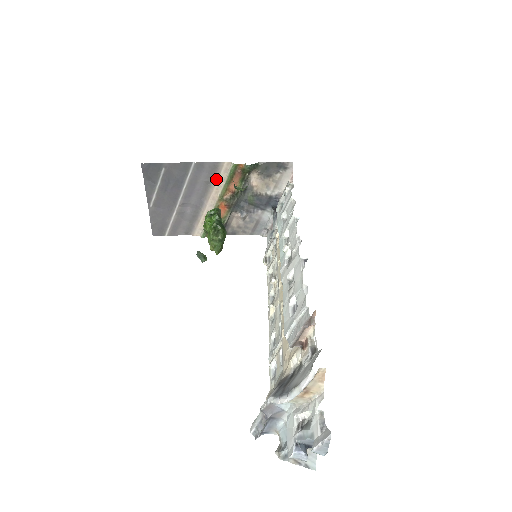
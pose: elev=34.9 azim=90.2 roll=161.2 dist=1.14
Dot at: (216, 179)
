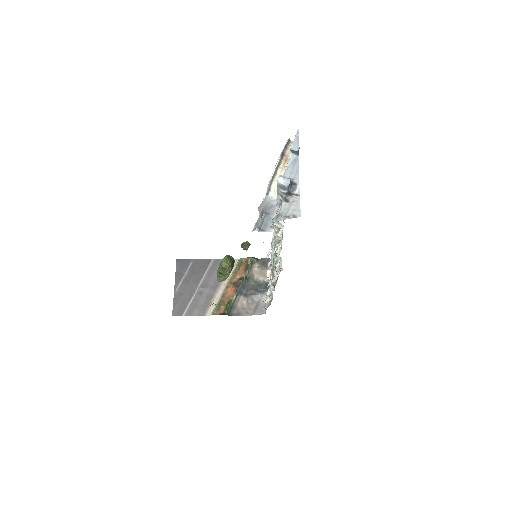
Dot at: occluded
